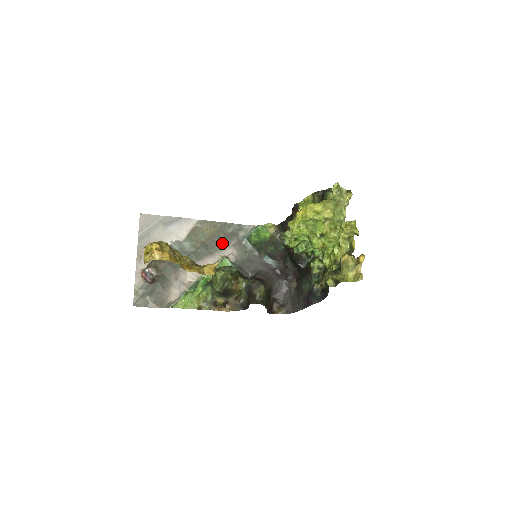
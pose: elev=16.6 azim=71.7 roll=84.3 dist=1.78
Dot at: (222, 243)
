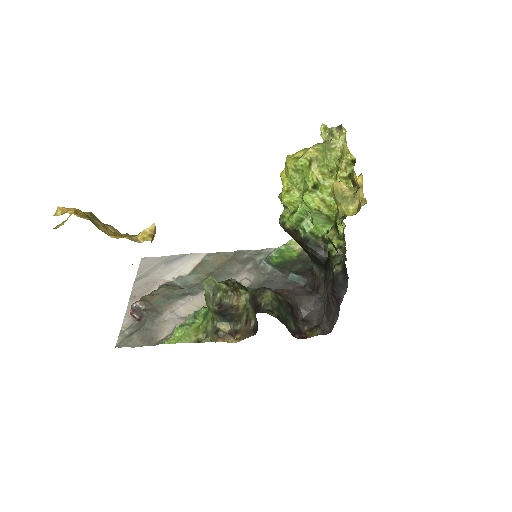
Dot at: (234, 270)
